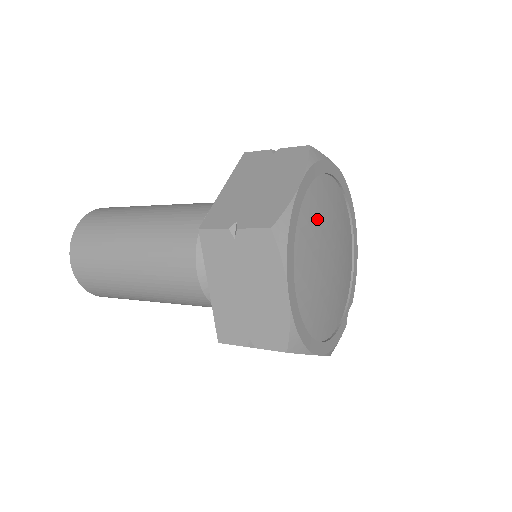
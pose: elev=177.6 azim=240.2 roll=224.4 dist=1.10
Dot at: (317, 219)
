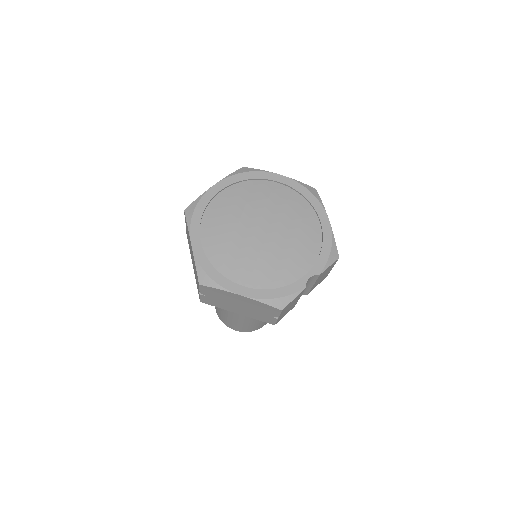
Dot at: (238, 205)
